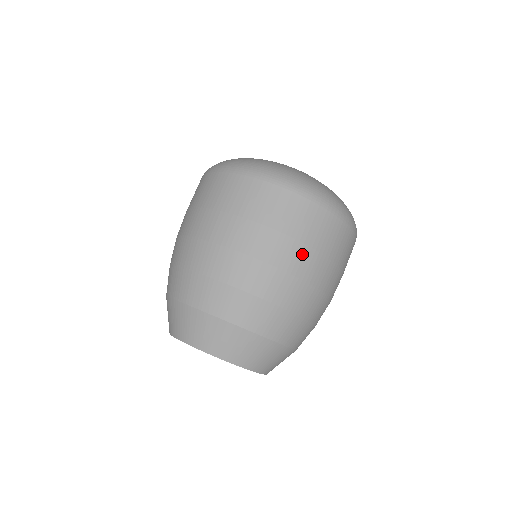
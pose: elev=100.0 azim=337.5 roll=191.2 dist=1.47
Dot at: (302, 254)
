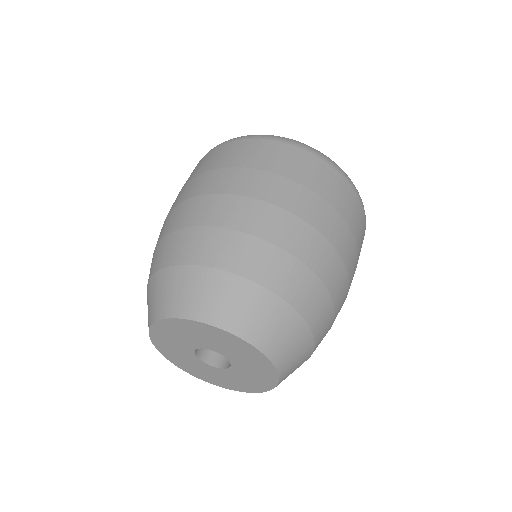
Dot at: (215, 176)
